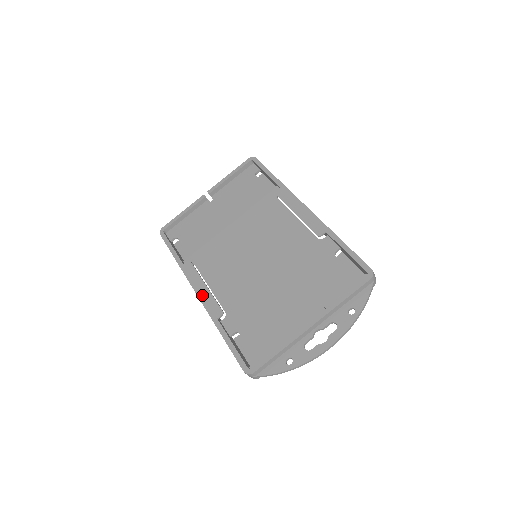
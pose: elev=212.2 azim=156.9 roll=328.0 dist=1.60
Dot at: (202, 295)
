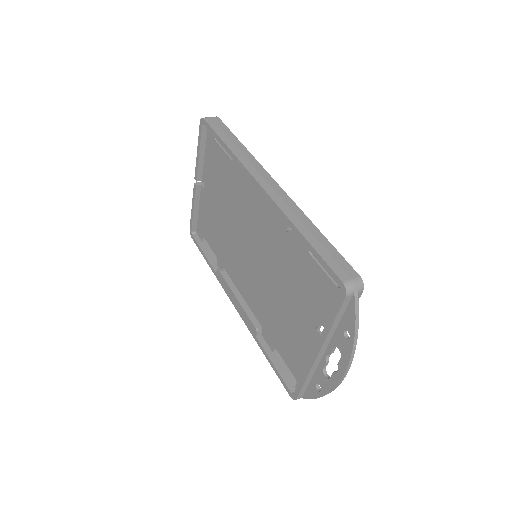
Dot at: (238, 309)
